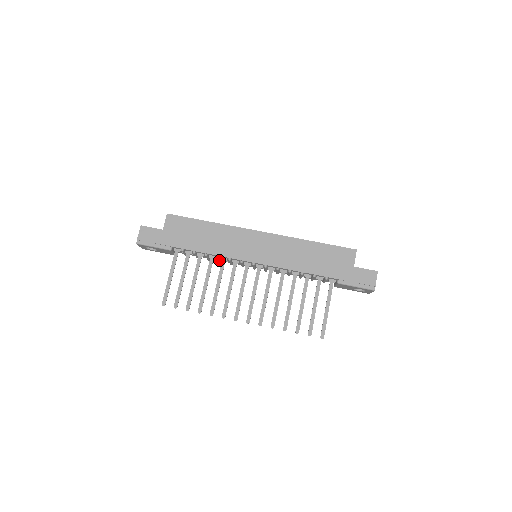
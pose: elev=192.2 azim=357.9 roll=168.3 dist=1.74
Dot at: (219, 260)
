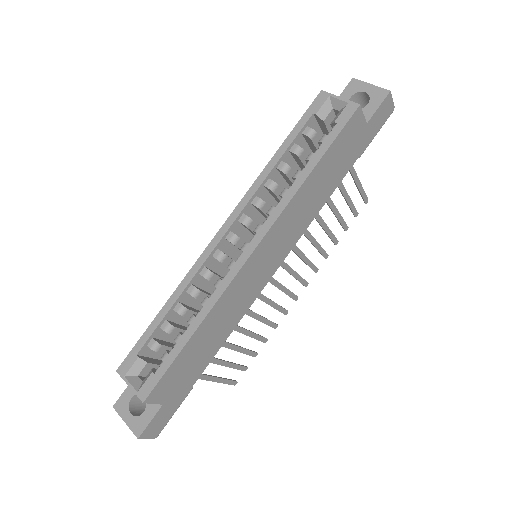
Dot at: occluded
